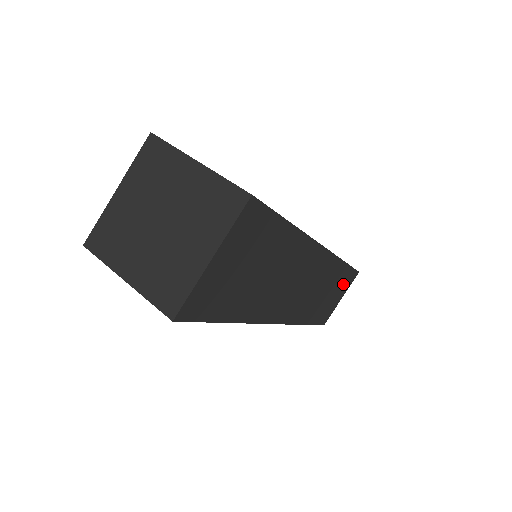
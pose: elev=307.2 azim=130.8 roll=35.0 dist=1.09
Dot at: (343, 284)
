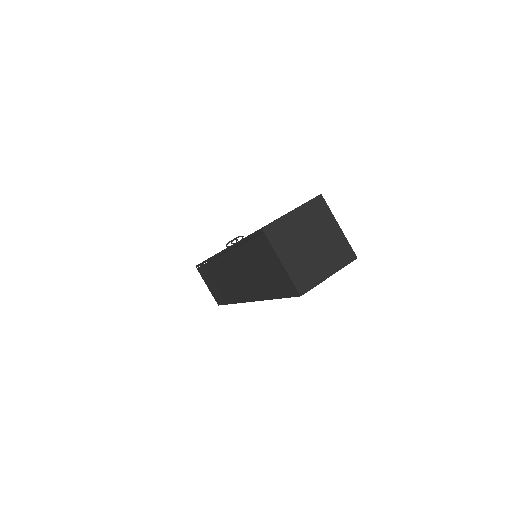
Dot at: occluded
